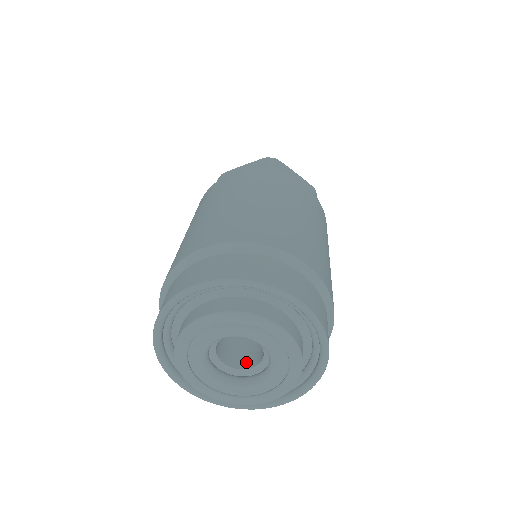
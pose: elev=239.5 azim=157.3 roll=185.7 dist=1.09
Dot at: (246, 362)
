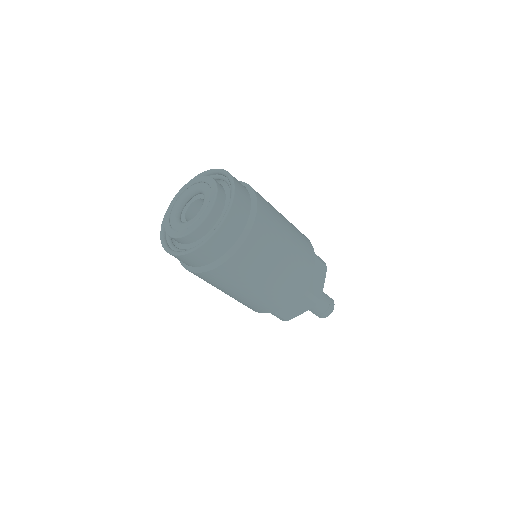
Dot at: occluded
